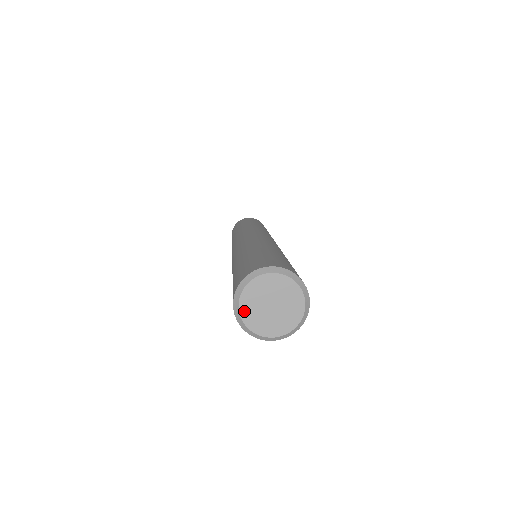
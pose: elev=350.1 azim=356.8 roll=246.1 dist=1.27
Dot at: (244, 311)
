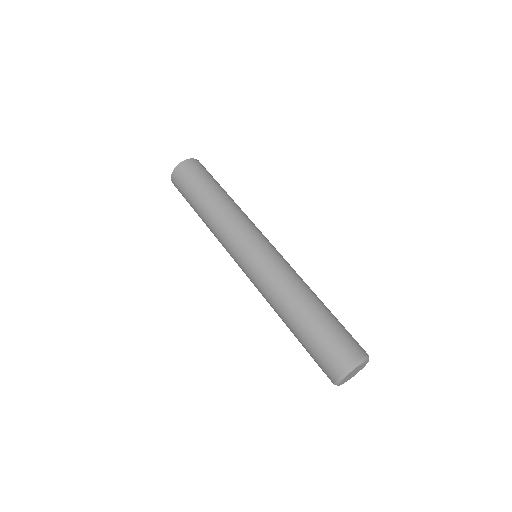
Dot at: (341, 382)
